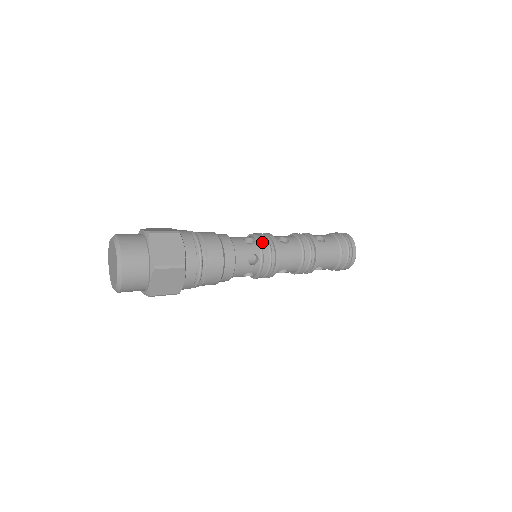
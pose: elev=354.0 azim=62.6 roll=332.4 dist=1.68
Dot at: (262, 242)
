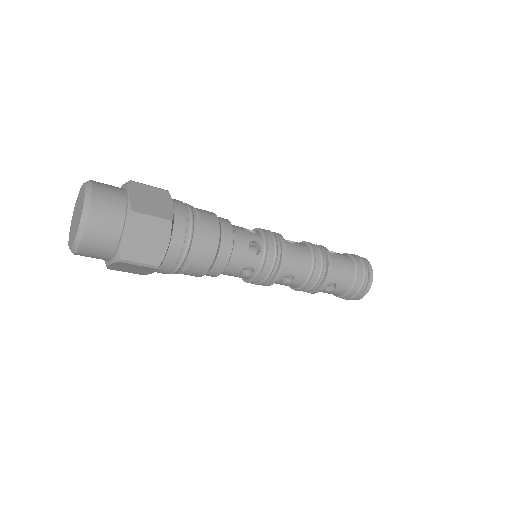
Dot at: (266, 232)
